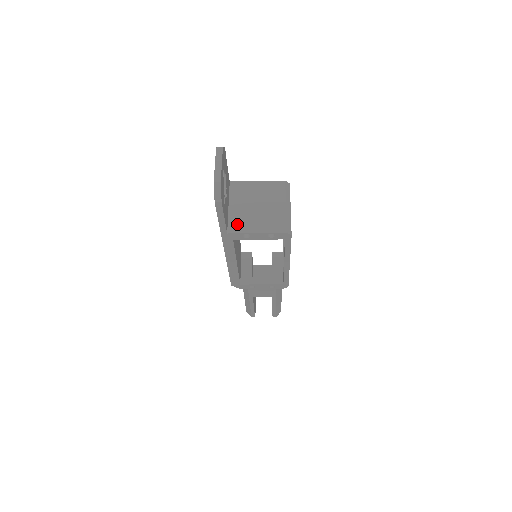
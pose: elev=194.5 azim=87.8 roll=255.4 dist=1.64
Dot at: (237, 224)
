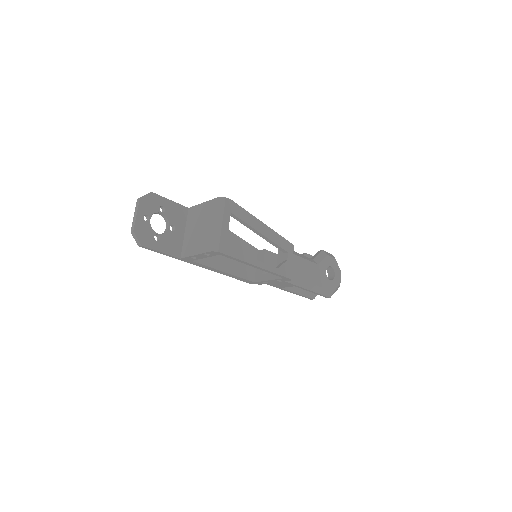
Dot at: (186, 249)
